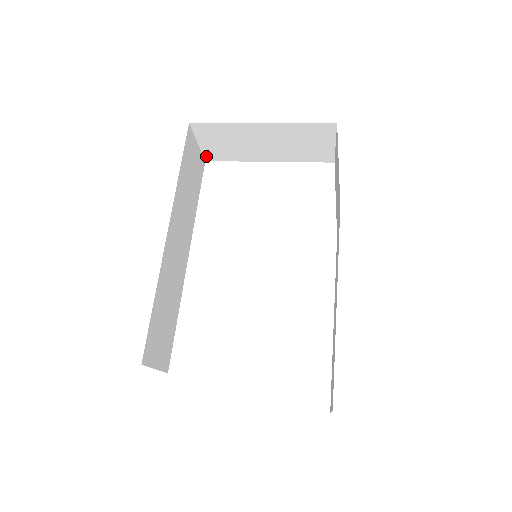
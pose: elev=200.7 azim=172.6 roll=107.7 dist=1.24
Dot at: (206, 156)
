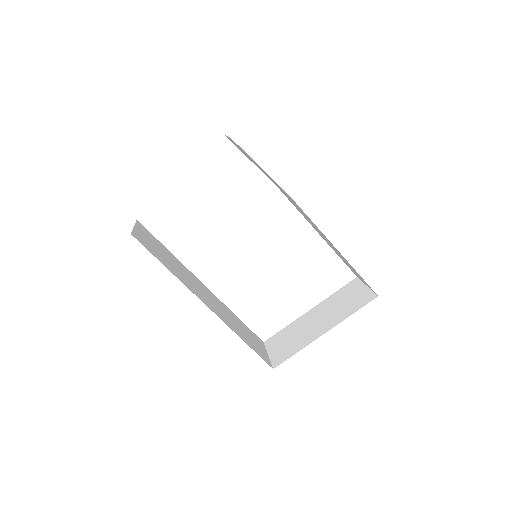
Dot at: occluded
